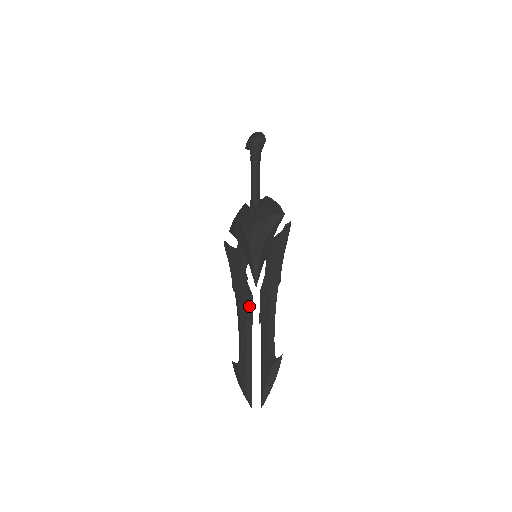
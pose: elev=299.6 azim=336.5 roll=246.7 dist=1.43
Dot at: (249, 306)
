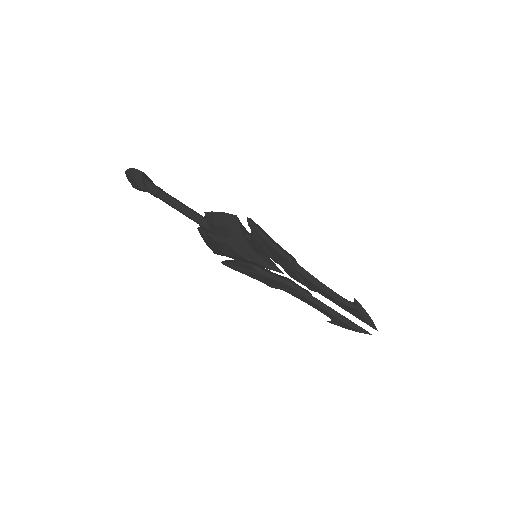
Dot at: (295, 289)
